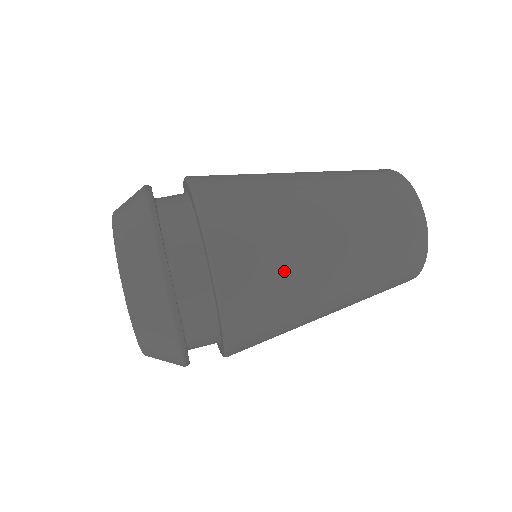
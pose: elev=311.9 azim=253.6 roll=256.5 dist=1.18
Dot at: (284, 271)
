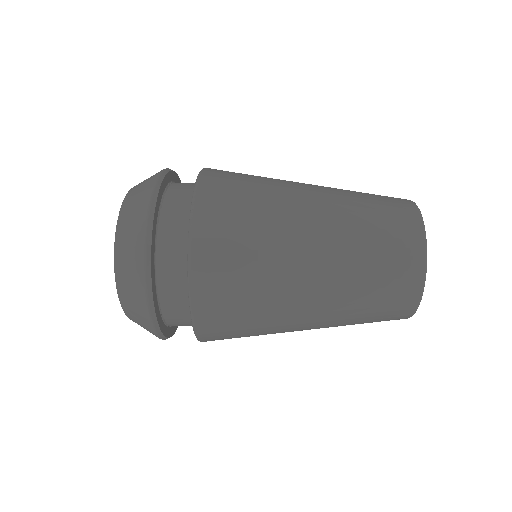
Dot at: (258, 323)
